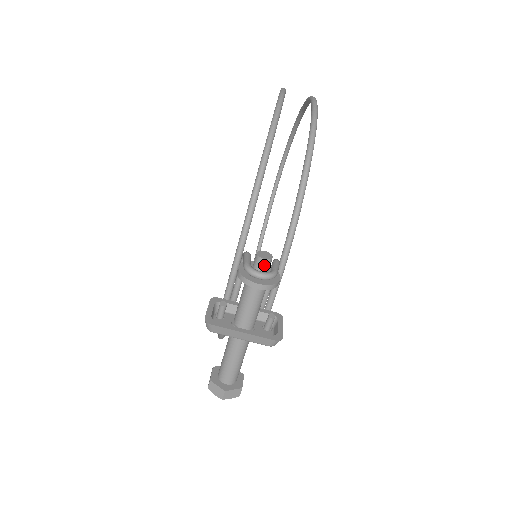
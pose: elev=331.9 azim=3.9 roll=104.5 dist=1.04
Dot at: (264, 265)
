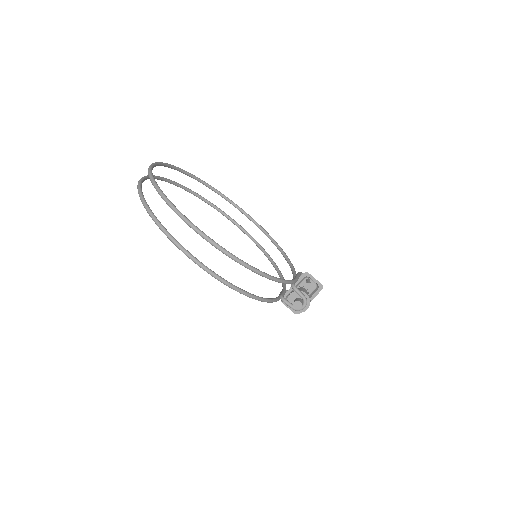
Dot at: (302, 306)
